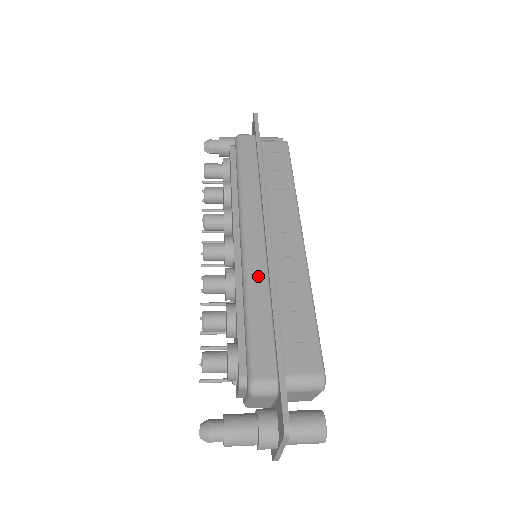
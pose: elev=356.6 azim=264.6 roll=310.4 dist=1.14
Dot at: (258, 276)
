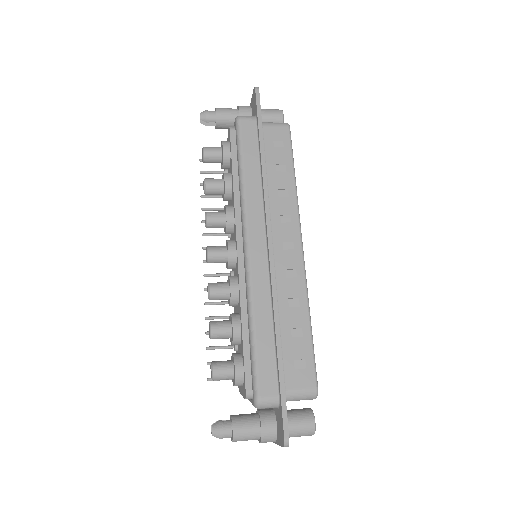
Dot at: (262, 294)
